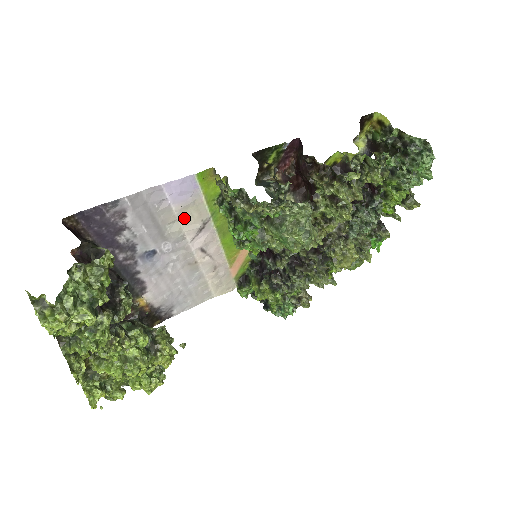
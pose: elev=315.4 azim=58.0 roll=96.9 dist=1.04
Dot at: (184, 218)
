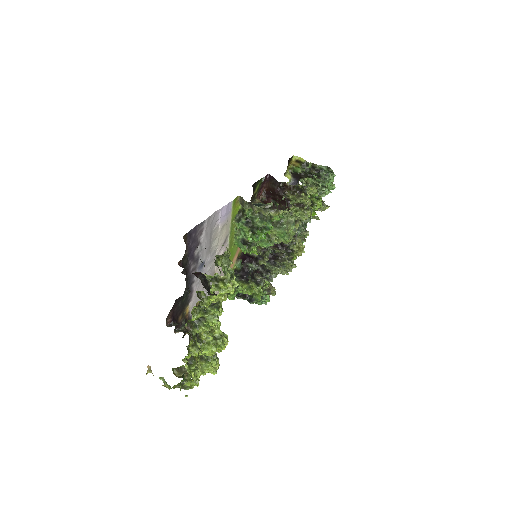
Dot at: (220, 234)
